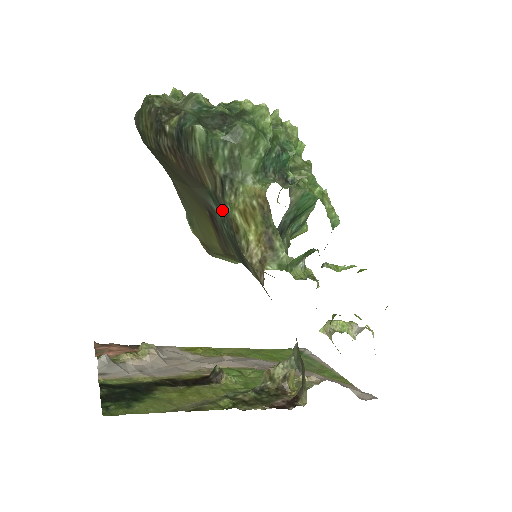
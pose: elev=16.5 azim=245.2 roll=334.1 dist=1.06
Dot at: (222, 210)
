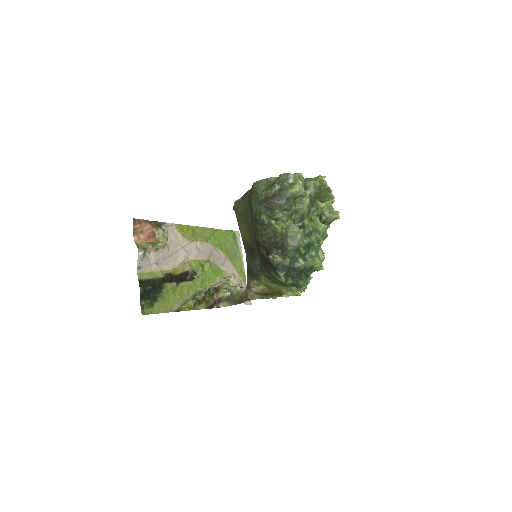
Dot at: (260, 270)
